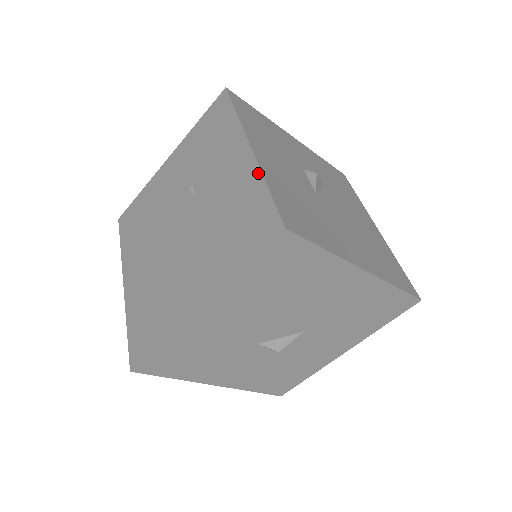
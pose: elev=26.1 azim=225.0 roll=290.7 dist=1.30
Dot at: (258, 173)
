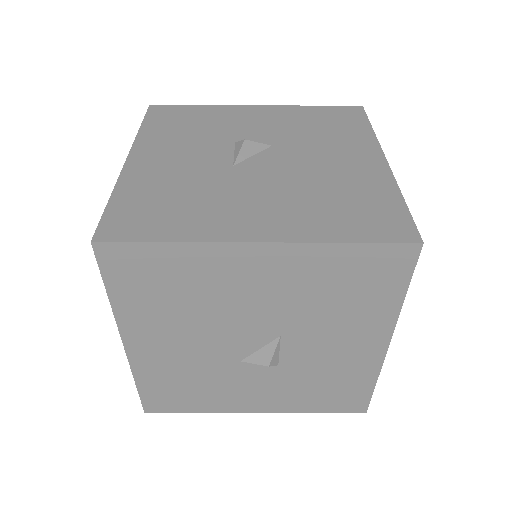
Dot at: (116, 186)
